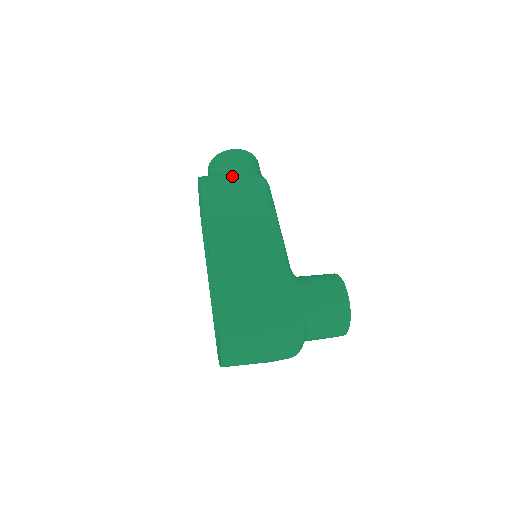
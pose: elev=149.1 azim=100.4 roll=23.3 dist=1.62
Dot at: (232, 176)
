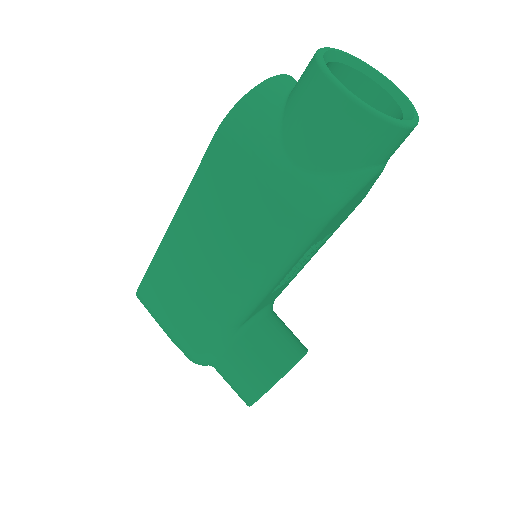
Dot at: (272, 158)
